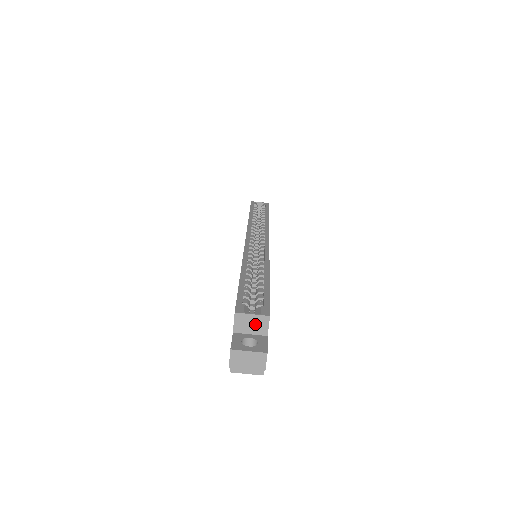
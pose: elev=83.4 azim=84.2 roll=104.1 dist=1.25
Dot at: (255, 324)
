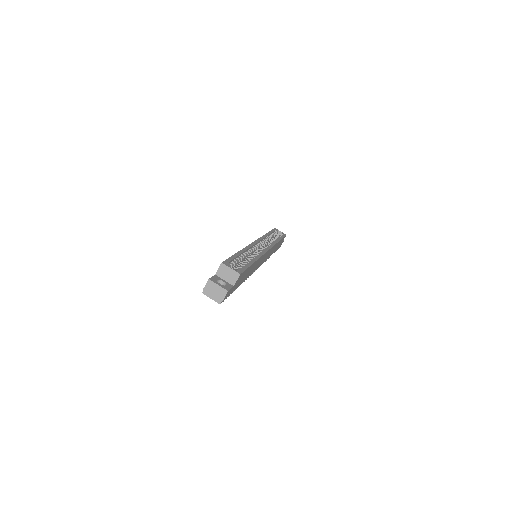
Dot at: (230, 275)
